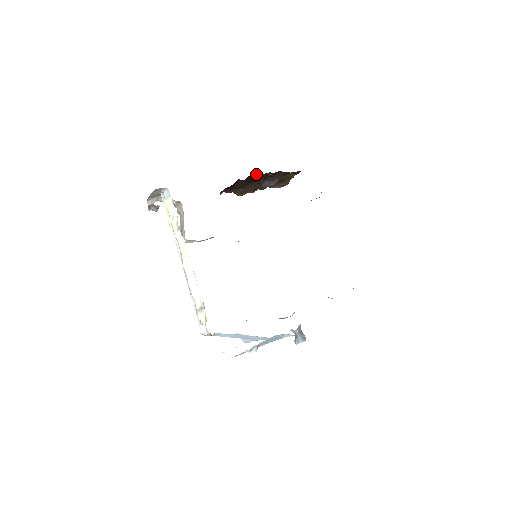
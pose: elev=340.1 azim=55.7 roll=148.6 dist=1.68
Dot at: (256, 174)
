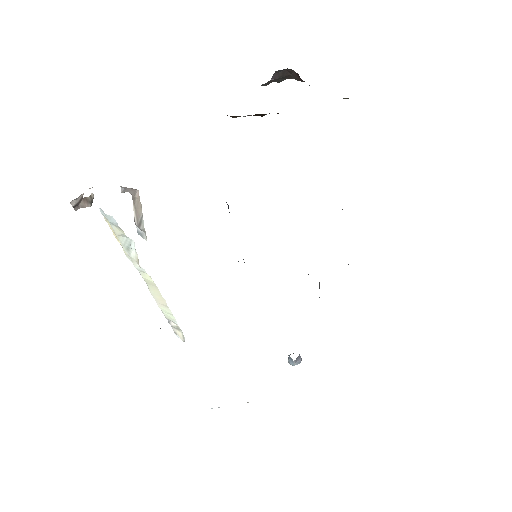
Dot at: occluded
